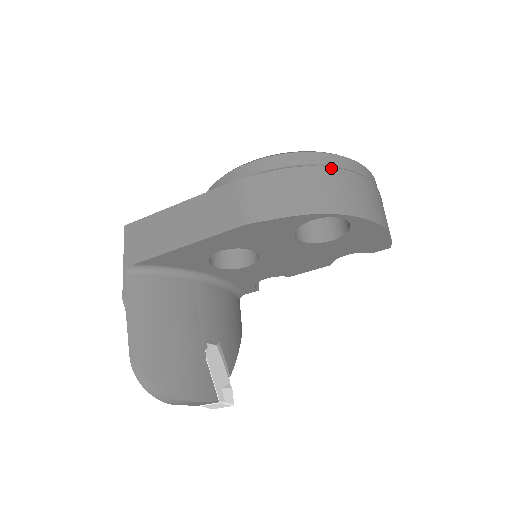
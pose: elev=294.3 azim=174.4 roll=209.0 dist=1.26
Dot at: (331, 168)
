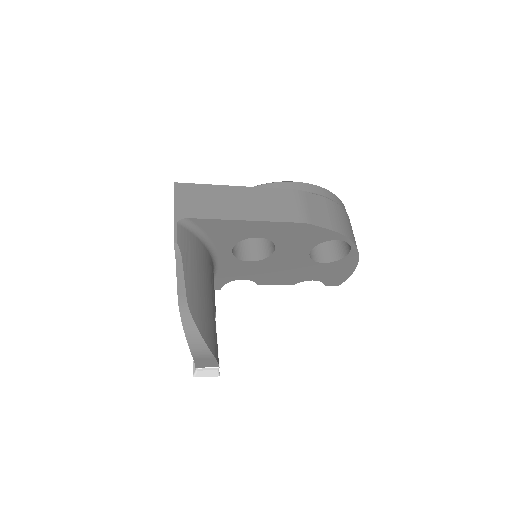
Dot at: occluded
